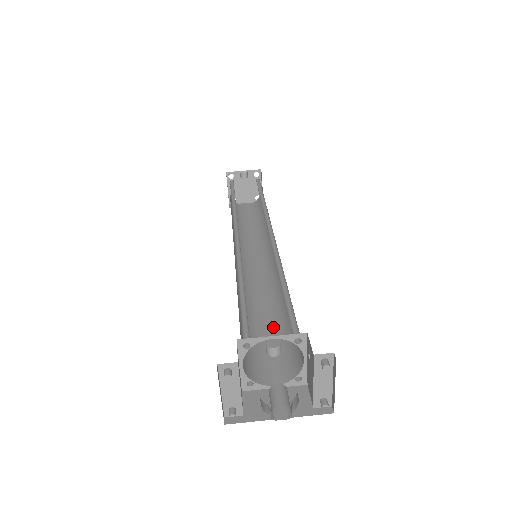
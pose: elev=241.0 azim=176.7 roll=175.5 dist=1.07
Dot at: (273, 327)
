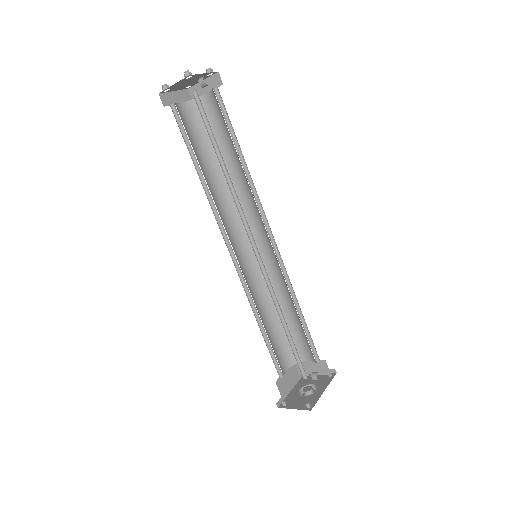
Dot at: (272, 323)
